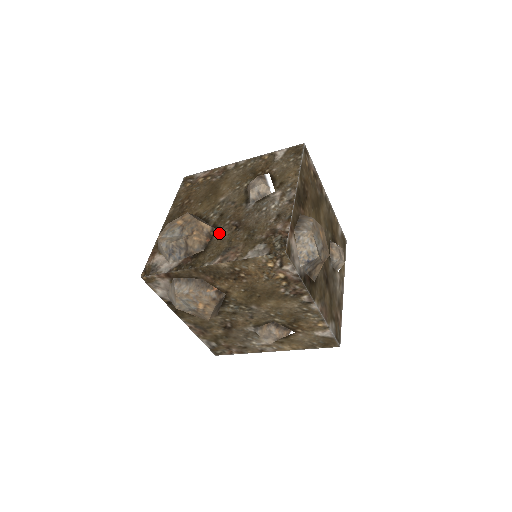
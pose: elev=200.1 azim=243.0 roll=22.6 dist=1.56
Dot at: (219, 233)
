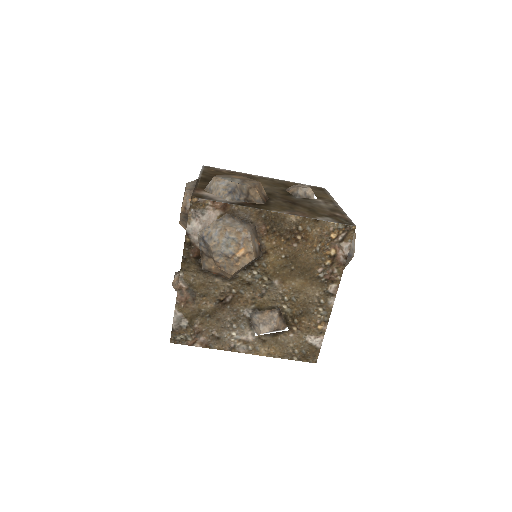
Dot at: (275, 201)
